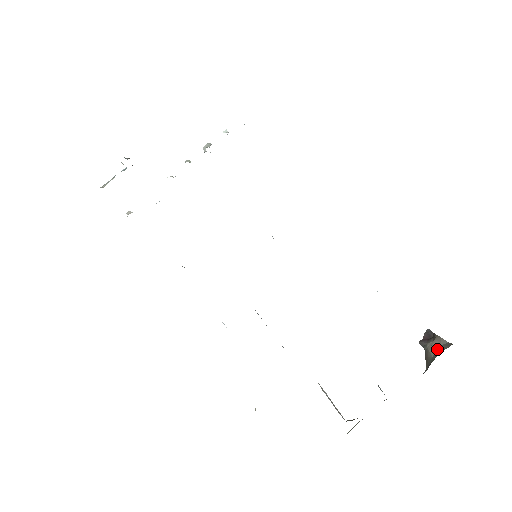
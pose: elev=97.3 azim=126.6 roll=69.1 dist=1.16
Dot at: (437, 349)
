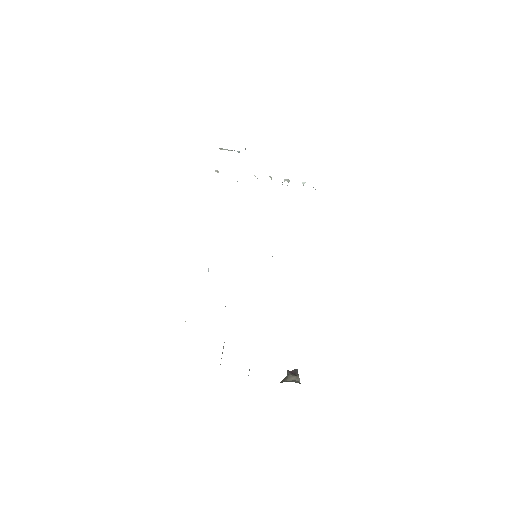
Dot at: (292, 380)
